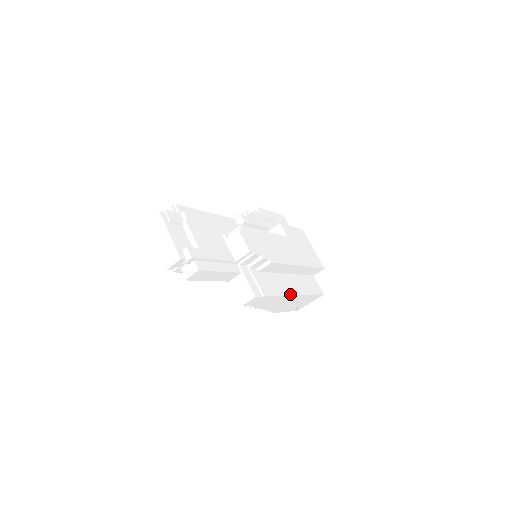
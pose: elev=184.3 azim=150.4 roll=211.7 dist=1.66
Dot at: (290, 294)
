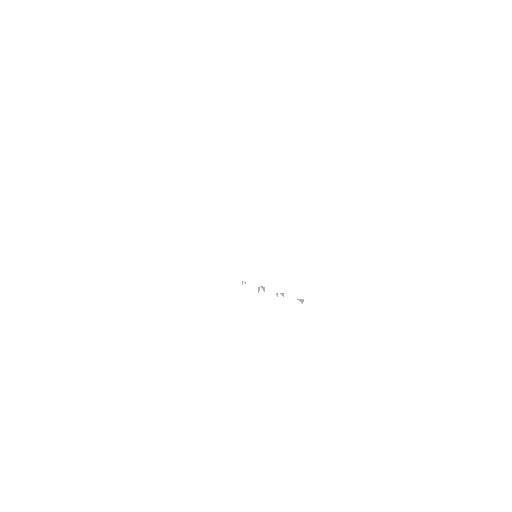
Dot at: (269, 239)
